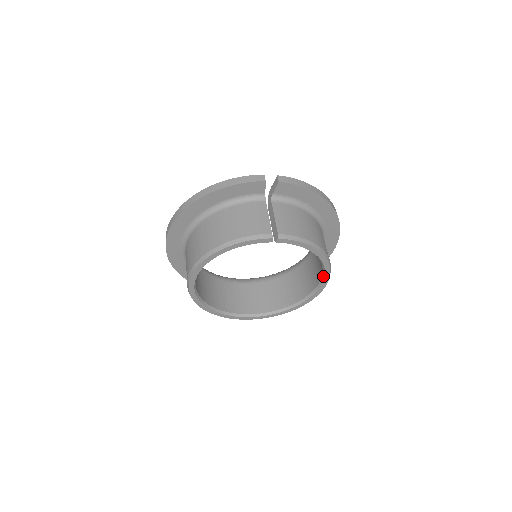
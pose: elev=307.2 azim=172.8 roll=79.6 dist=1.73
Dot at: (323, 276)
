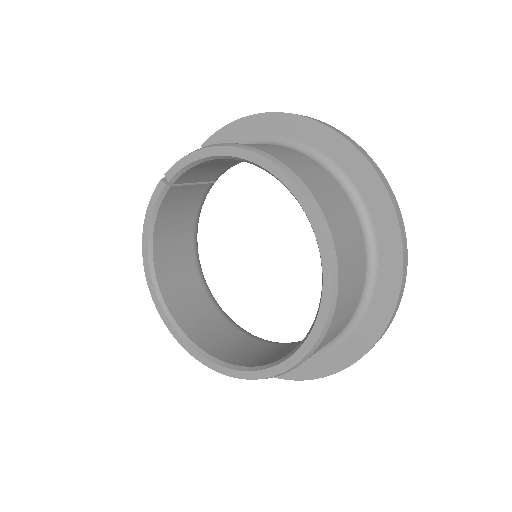
Dot at: occluded
